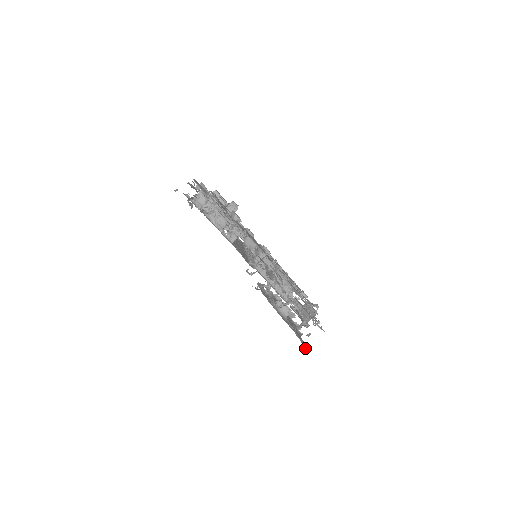
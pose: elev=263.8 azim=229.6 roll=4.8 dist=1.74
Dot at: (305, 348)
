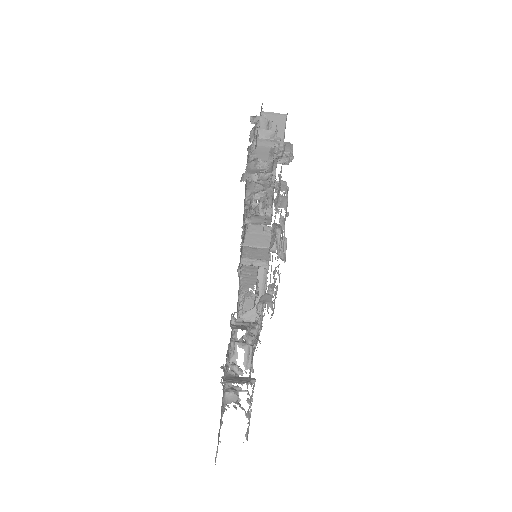
Dot at: (215, 461)
